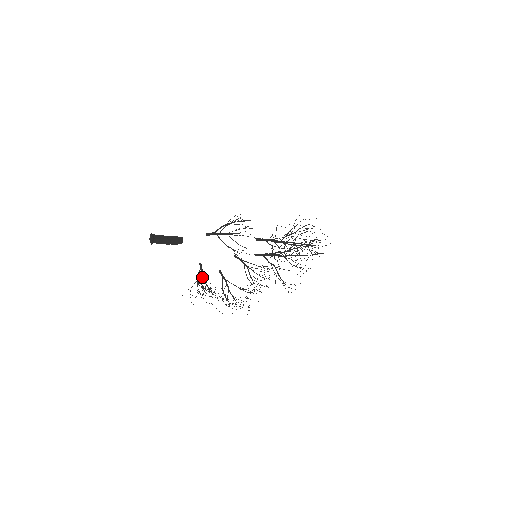
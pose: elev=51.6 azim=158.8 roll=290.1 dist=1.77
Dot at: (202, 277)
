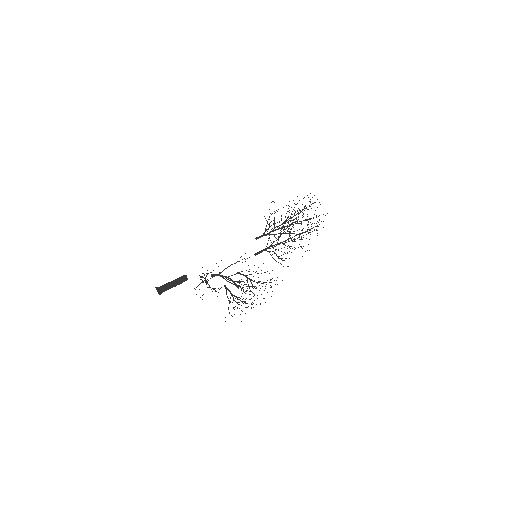
Dot at: (205, 280)
